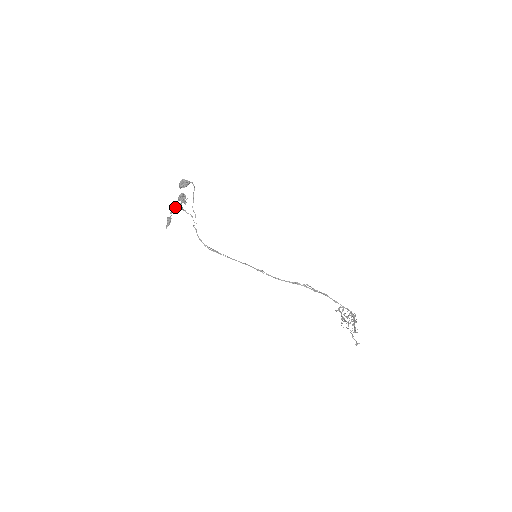
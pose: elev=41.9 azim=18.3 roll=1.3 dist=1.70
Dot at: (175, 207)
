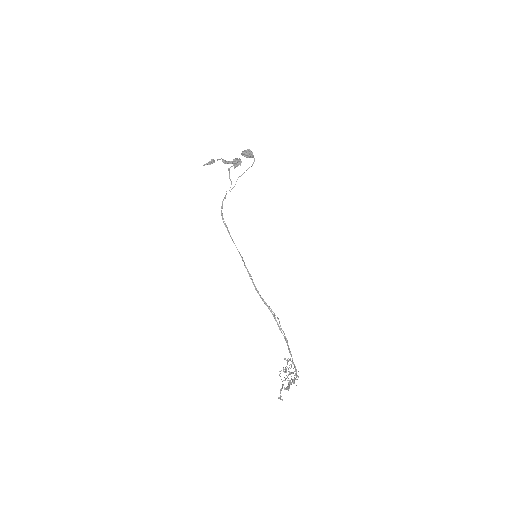
Dot at: (225, 160)
